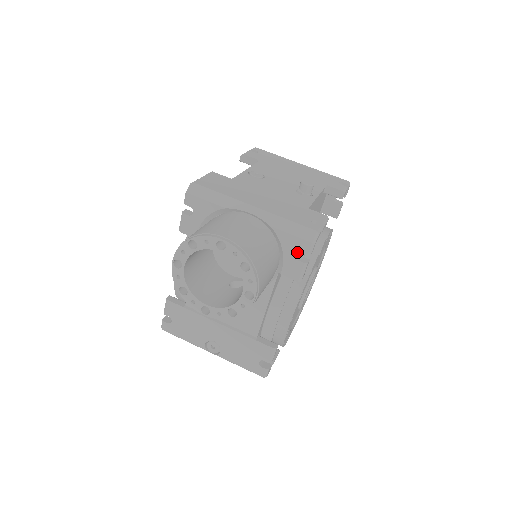
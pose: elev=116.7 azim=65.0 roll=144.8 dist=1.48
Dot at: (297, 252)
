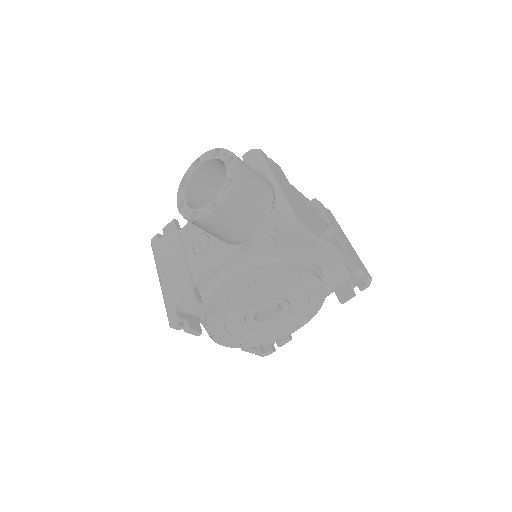
Dot at: (274, 228)
